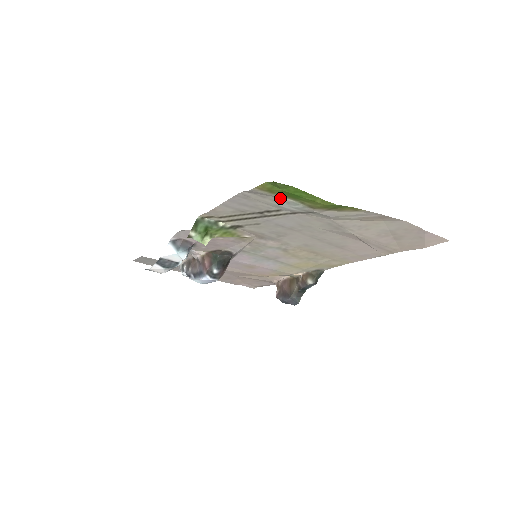
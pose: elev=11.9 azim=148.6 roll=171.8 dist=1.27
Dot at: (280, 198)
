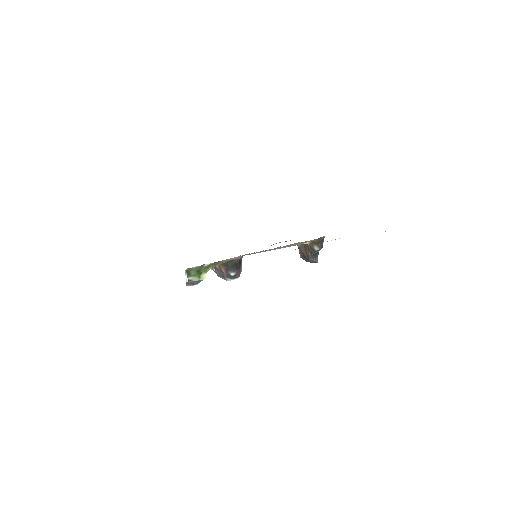
Dot at: occluded
